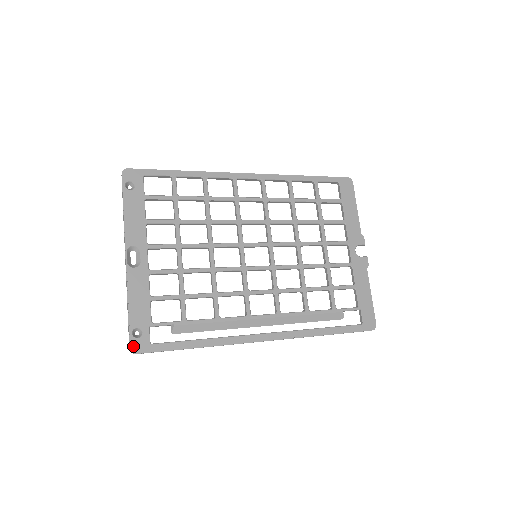
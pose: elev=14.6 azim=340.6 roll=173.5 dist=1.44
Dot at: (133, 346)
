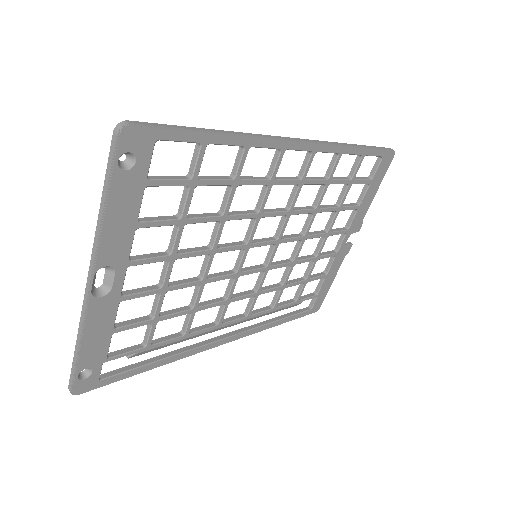
Dot at: (76, 389)
